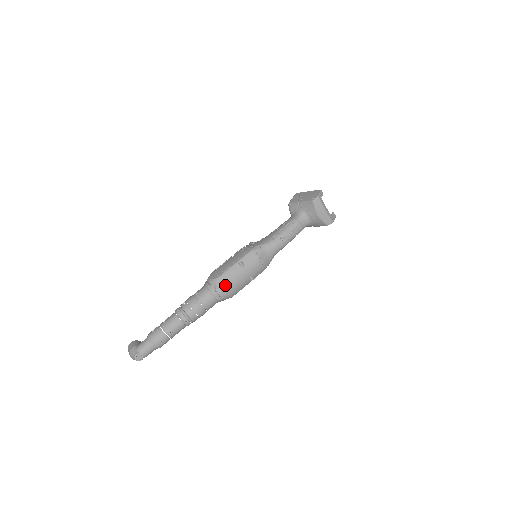
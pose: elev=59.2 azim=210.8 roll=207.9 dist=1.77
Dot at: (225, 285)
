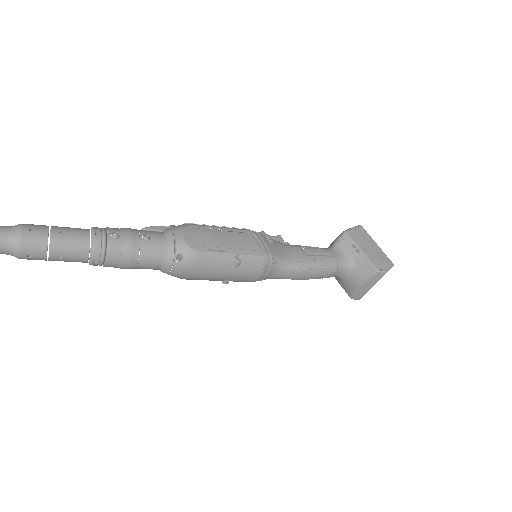
Dot at: (193, 267)
